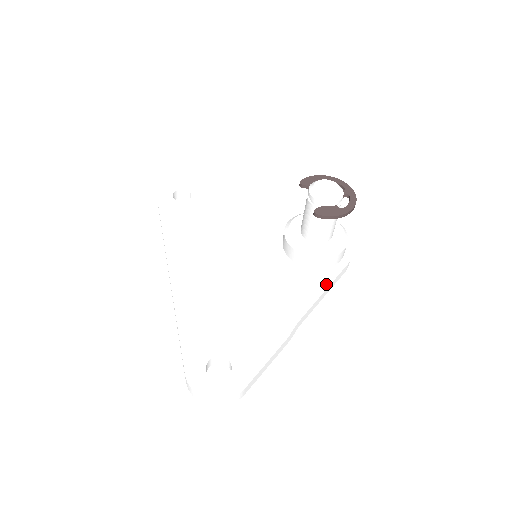
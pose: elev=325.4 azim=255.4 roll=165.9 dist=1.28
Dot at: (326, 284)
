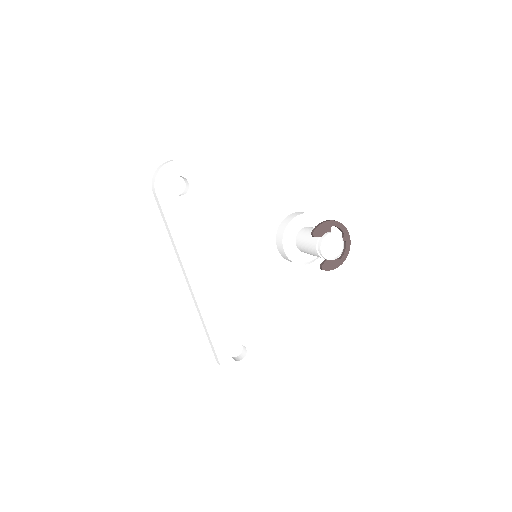
Dot at: (305, 275)
